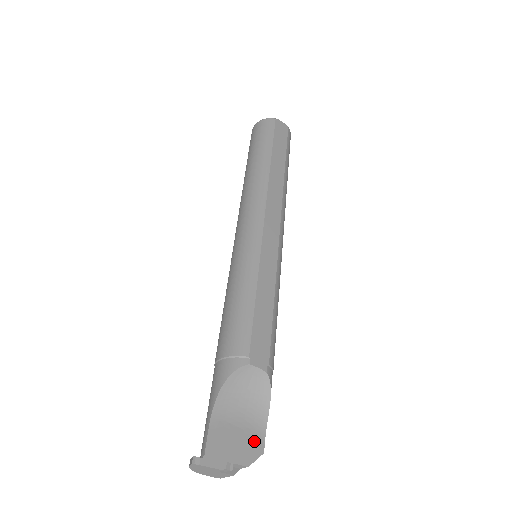
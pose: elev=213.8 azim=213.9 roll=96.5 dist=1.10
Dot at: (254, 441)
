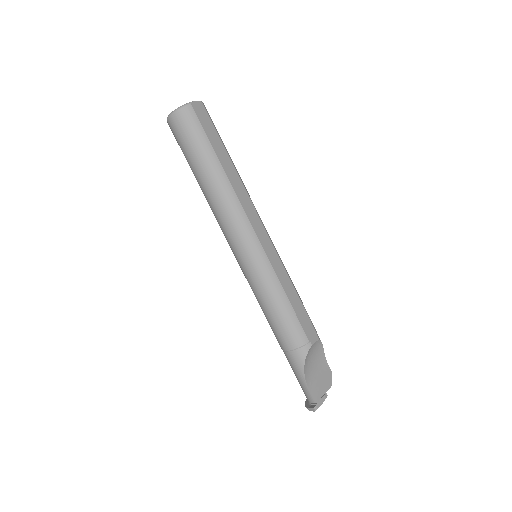
Dot at: (326, 373)
